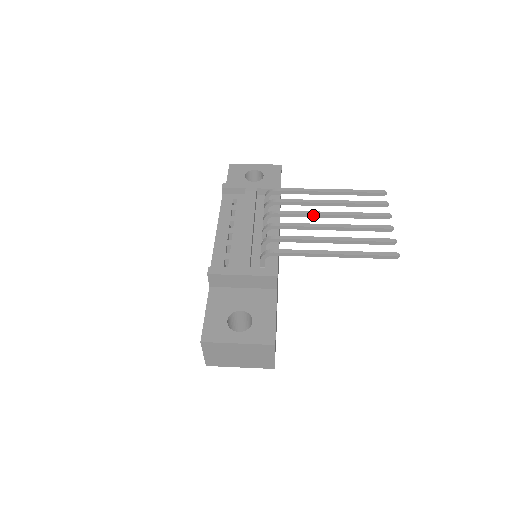
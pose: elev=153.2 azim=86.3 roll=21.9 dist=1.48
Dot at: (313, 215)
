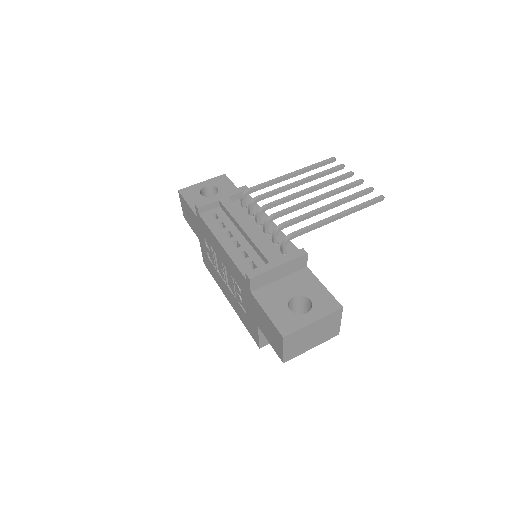
Dot at: (297, 196)
